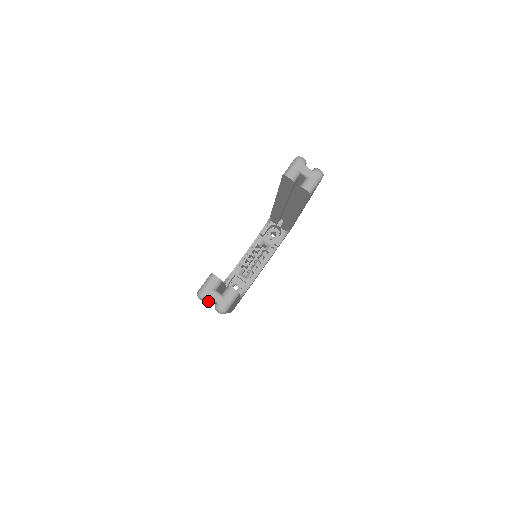
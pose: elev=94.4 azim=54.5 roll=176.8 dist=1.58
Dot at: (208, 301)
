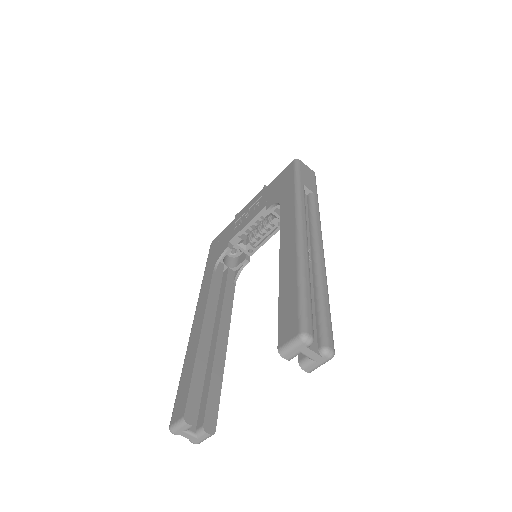
Dot at: occluded
